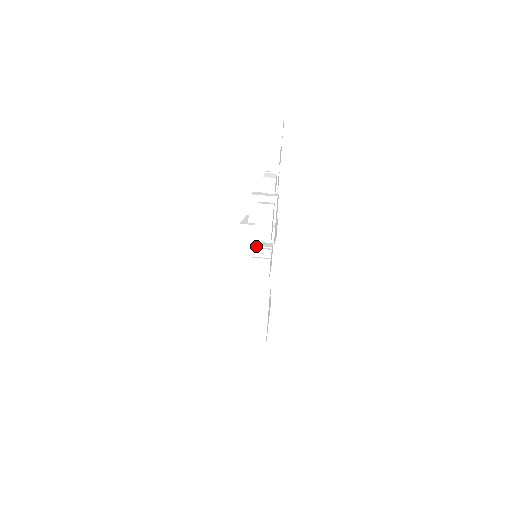
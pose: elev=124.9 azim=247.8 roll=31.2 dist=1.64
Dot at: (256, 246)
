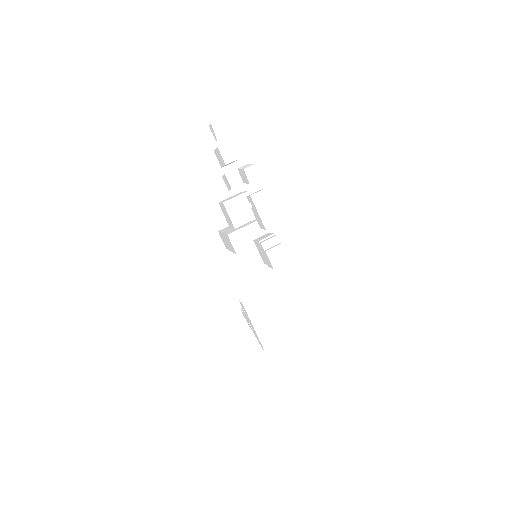
Dot at: (261, 241)
